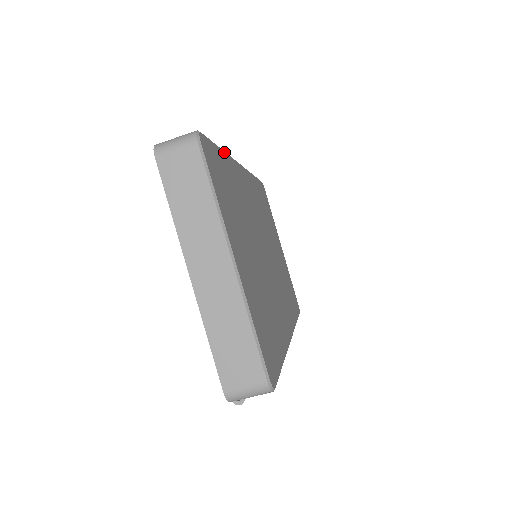
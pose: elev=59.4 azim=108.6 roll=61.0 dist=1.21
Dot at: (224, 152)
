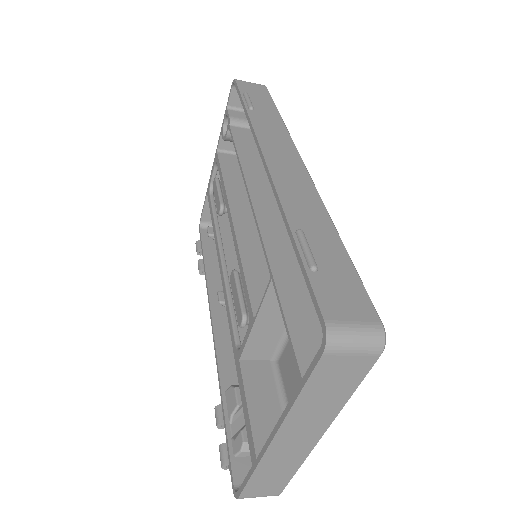
Dot at: (338, 235)
